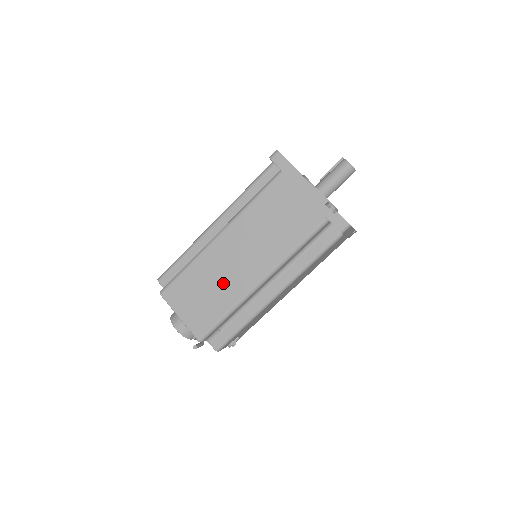
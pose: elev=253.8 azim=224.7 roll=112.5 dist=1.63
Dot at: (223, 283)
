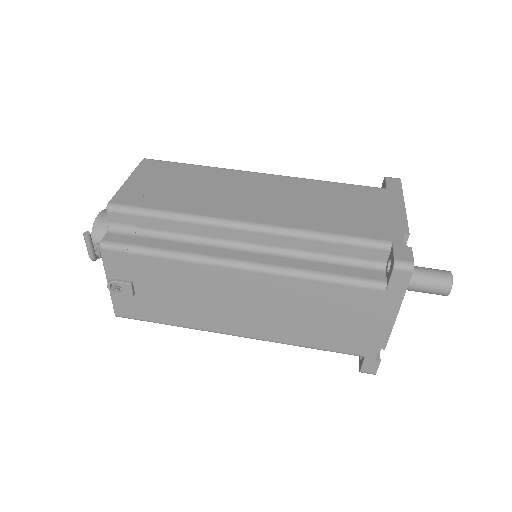
Dot at: (209, 195)
